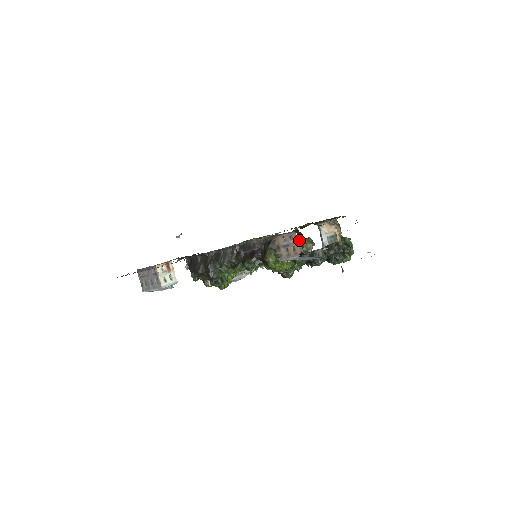
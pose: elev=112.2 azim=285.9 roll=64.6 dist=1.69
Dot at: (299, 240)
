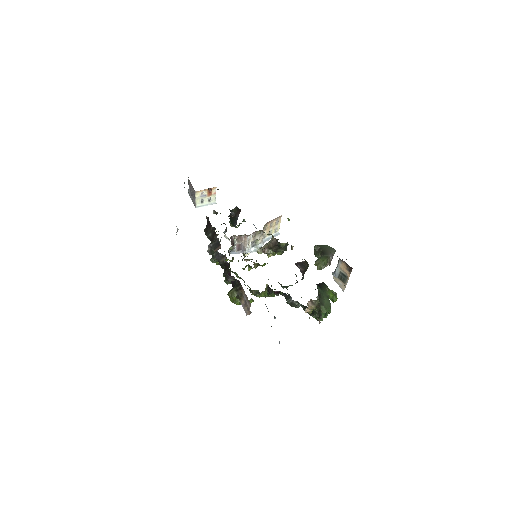
Dot at: (325, 247)
